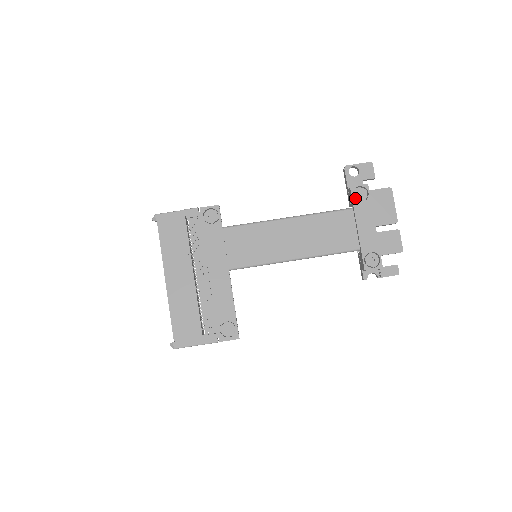
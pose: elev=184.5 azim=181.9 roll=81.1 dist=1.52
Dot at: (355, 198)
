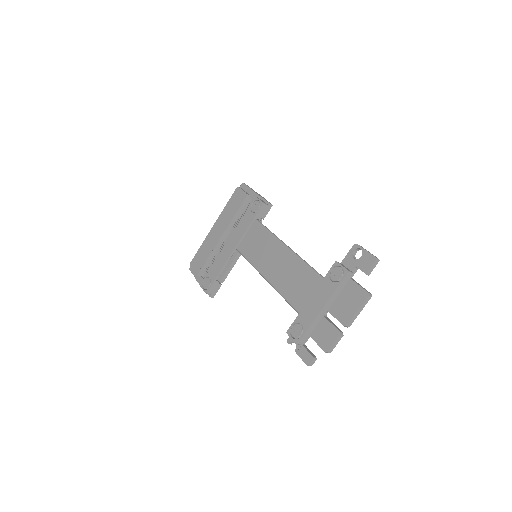
Dot at: (330, 273)
